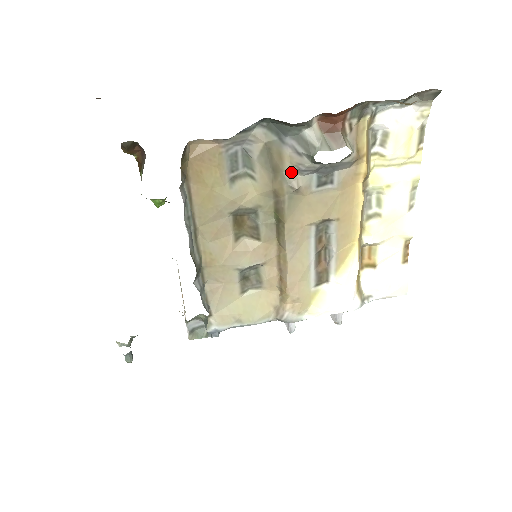
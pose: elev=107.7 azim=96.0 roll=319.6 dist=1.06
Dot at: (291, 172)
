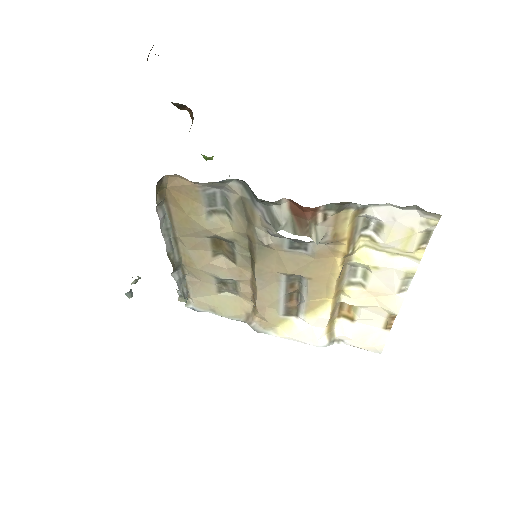
Dot at: (262, 229)
